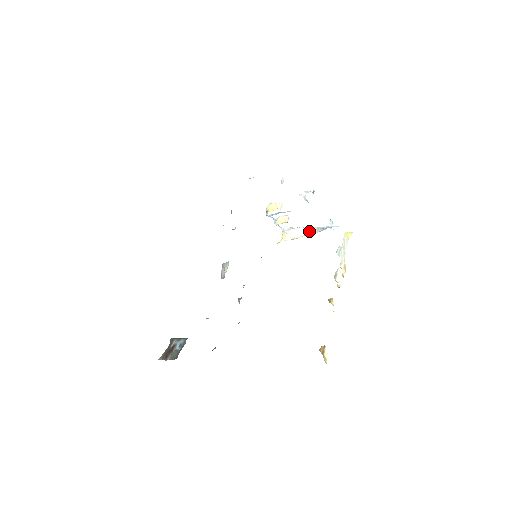
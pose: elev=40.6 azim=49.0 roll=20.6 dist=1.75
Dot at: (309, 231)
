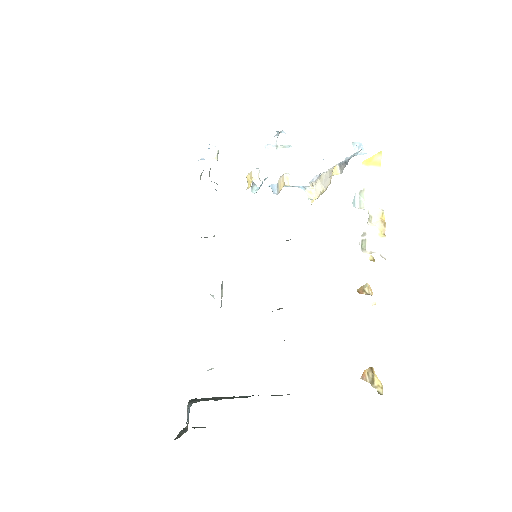
Dot at: (330, 175)
